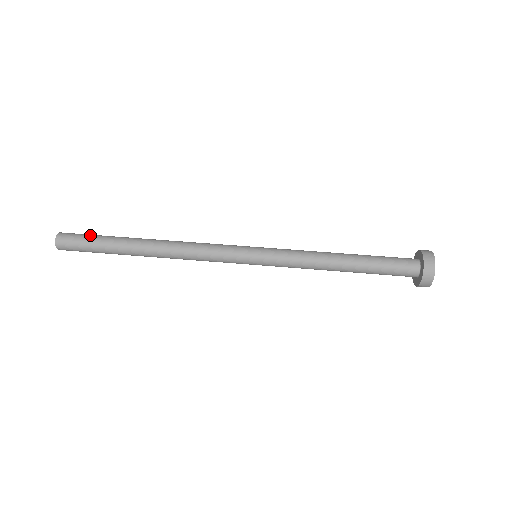
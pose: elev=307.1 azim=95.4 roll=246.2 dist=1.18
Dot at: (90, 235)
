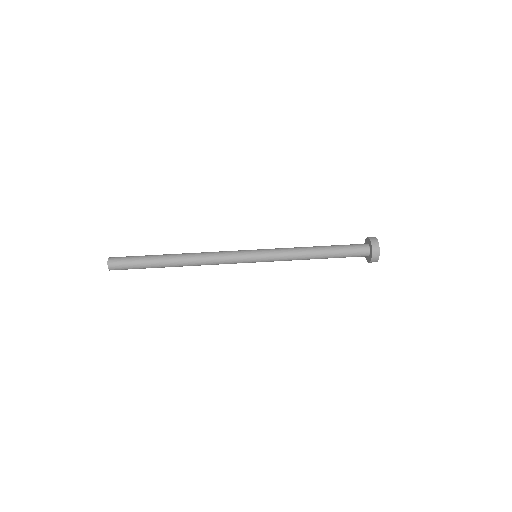
Dot at: (132, 259)
